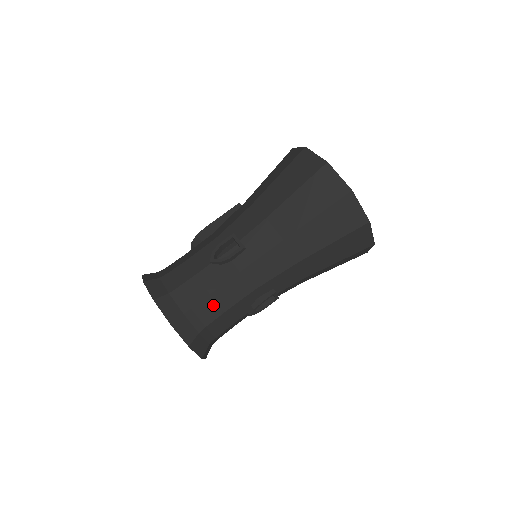
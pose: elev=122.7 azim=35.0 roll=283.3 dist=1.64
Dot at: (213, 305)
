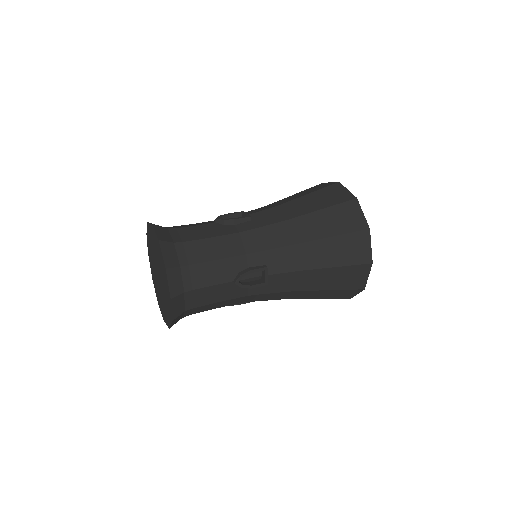
Dot at: (204, 249)
